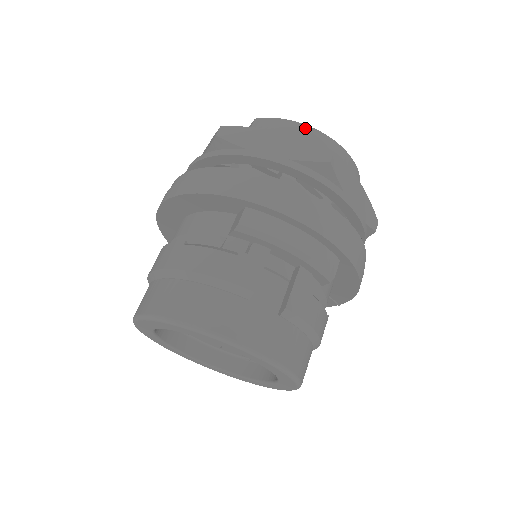
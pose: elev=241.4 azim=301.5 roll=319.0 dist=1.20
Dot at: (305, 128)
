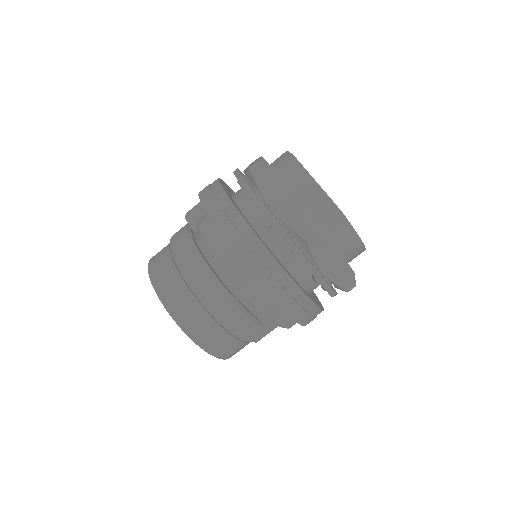
Dot at: (360, 244)
